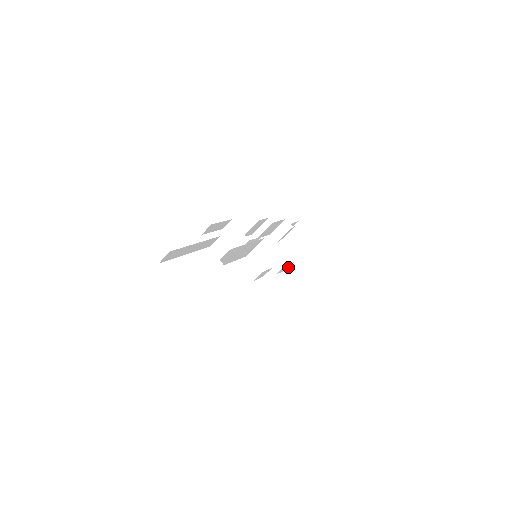
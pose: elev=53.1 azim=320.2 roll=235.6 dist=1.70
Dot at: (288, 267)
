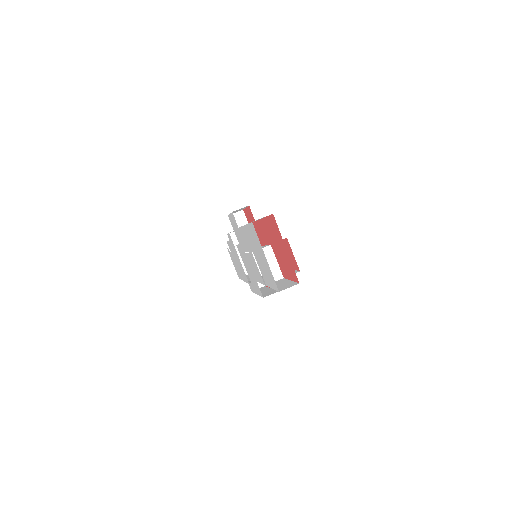
Dot at: occluded
